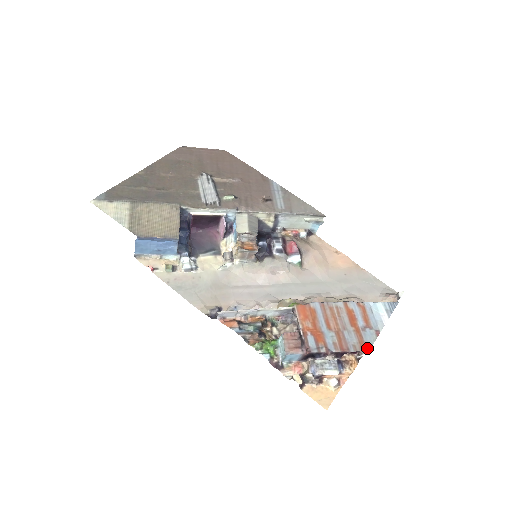
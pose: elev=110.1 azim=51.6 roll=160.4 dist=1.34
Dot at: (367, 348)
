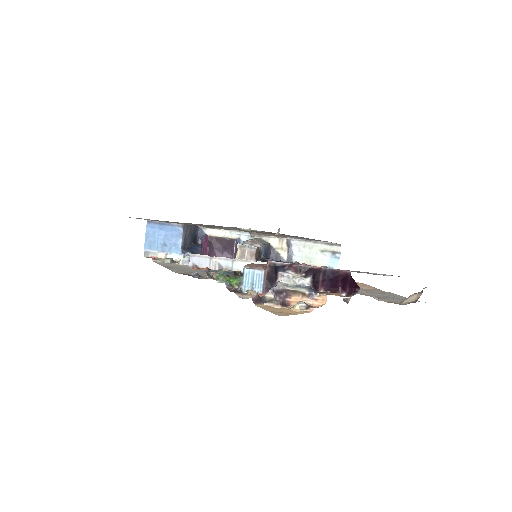
Dot at: (349, 271)
